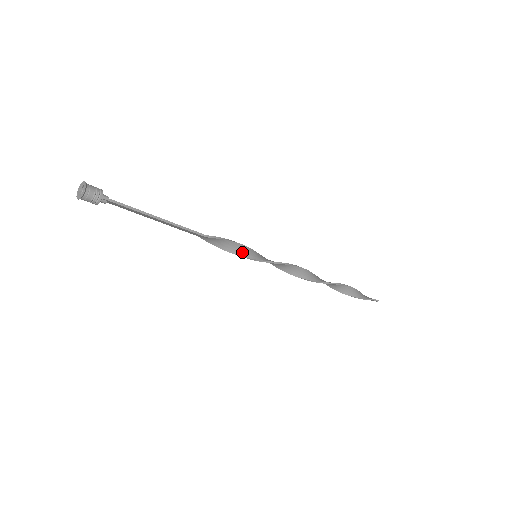
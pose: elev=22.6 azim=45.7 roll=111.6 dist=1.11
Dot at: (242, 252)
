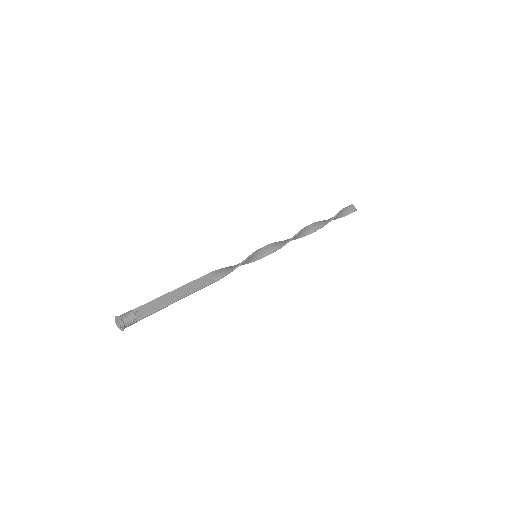
Dot at: (244, 263)
